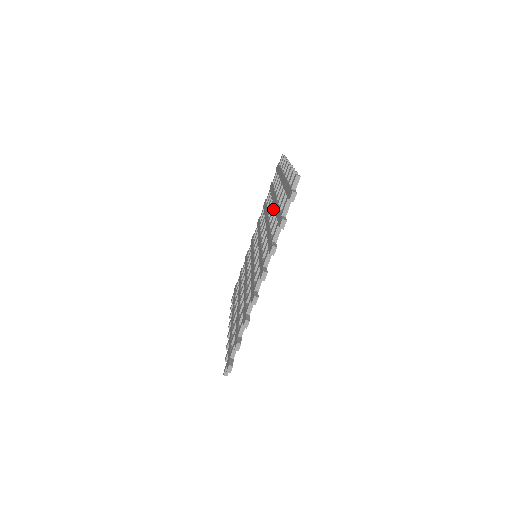
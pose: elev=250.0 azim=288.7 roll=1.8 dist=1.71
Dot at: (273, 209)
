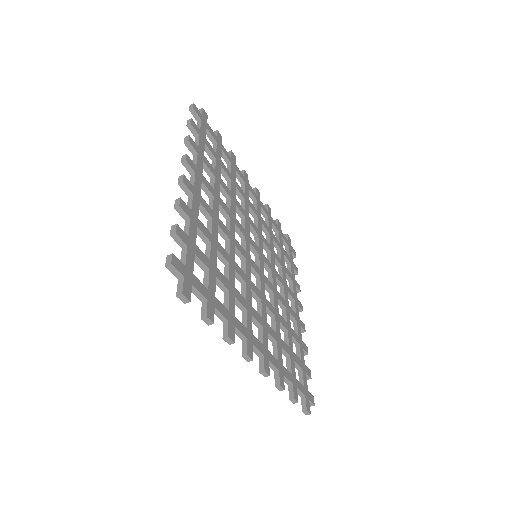
Dot at: occluded
